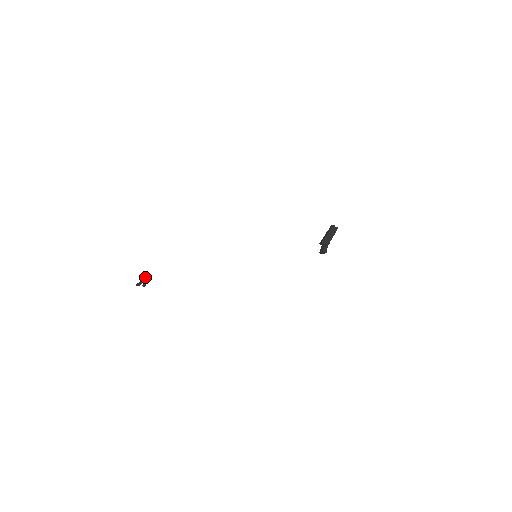
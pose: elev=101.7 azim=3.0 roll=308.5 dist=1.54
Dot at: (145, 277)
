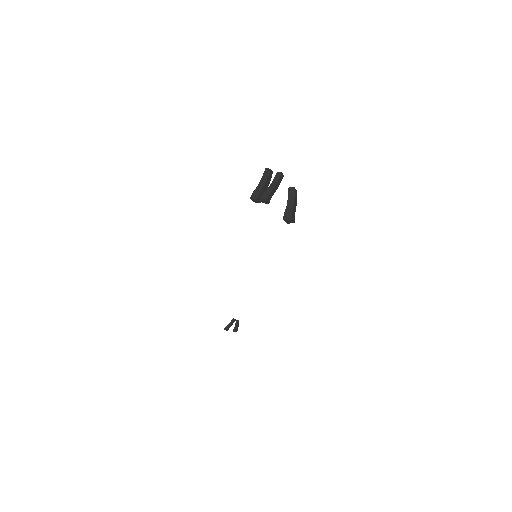
Dot at: (232, 320)
